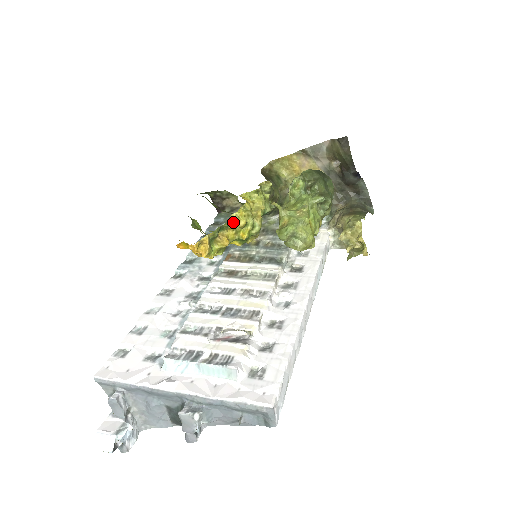
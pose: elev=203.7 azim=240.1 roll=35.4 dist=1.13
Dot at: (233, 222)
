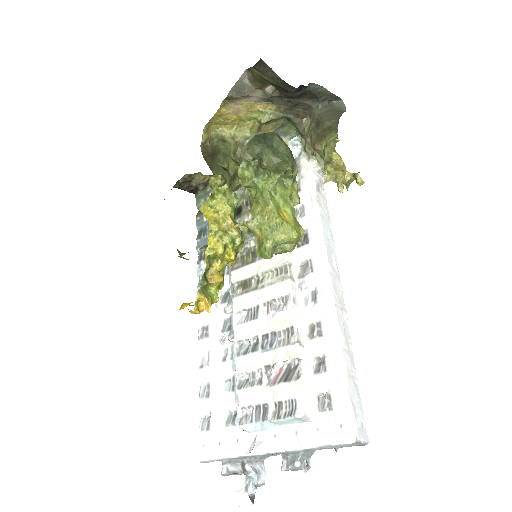
Dot at: (212, 255)
